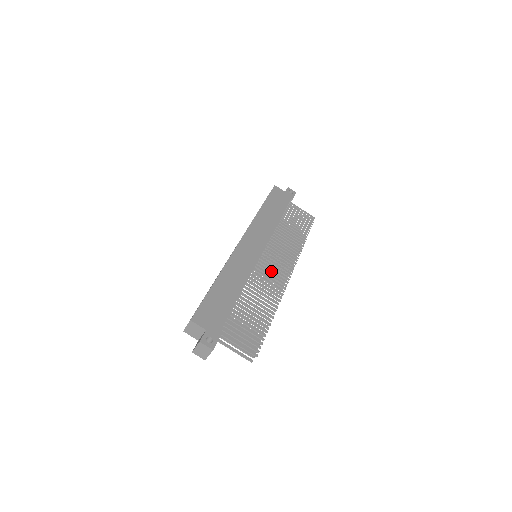
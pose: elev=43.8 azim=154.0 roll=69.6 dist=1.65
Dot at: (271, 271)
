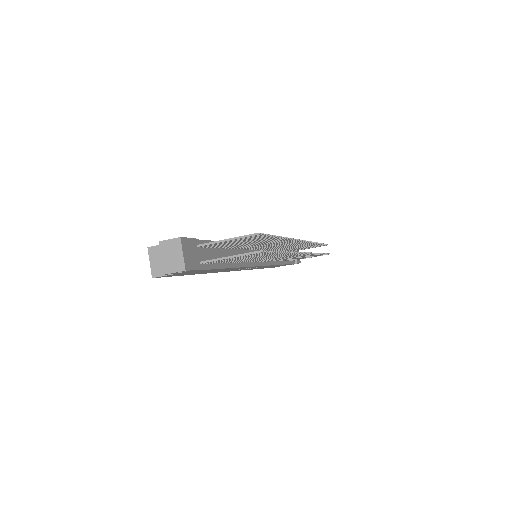
Dot at: occluded
